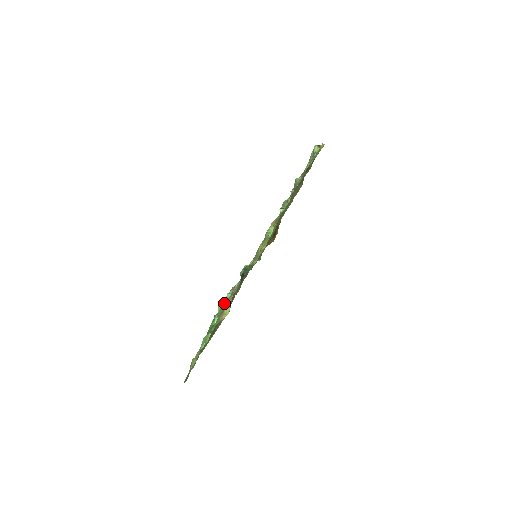
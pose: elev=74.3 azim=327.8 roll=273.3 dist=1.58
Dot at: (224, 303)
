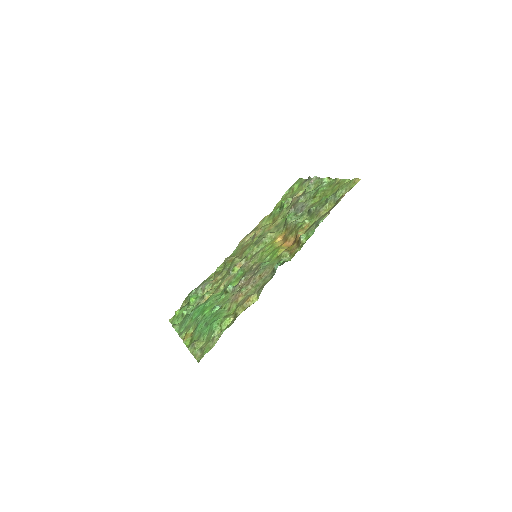
Dot at: (205, 295)
